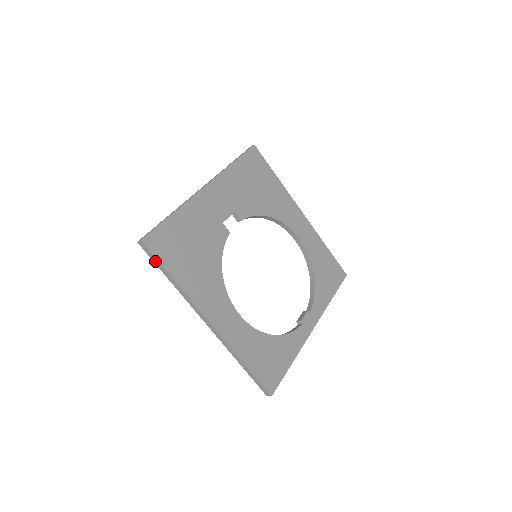
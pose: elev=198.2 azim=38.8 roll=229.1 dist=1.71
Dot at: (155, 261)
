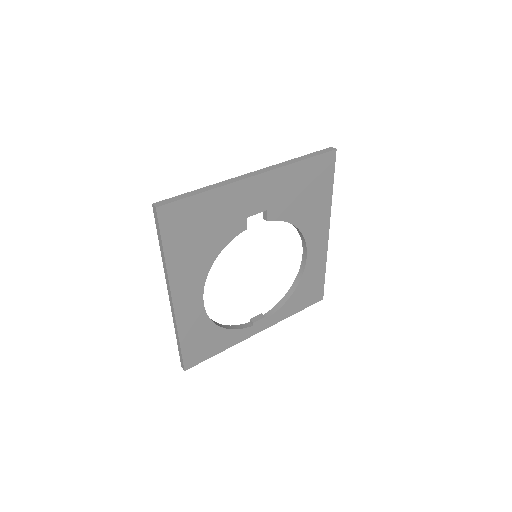
Dot at: (158, 229)
